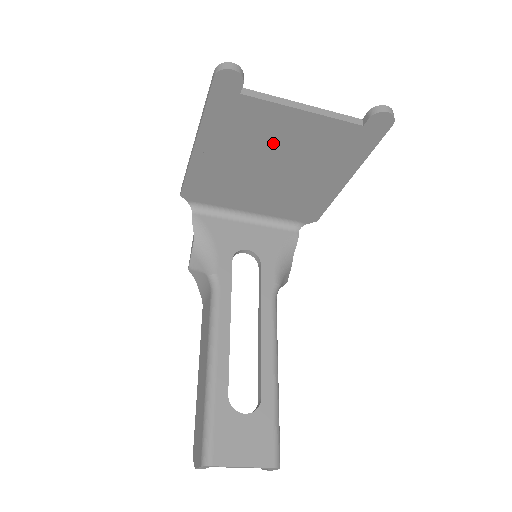
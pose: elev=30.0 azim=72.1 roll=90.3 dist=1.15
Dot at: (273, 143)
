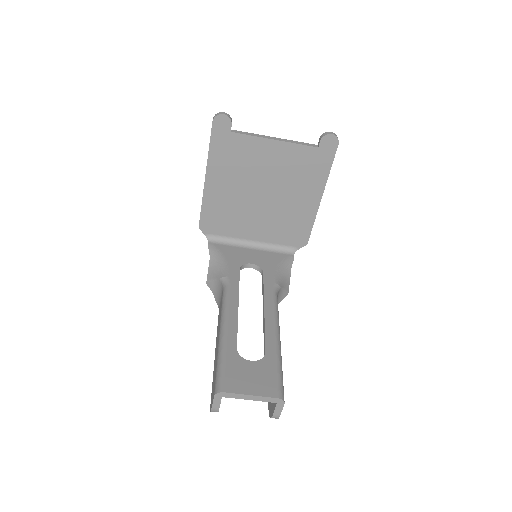
Dot at: (259, 170)
